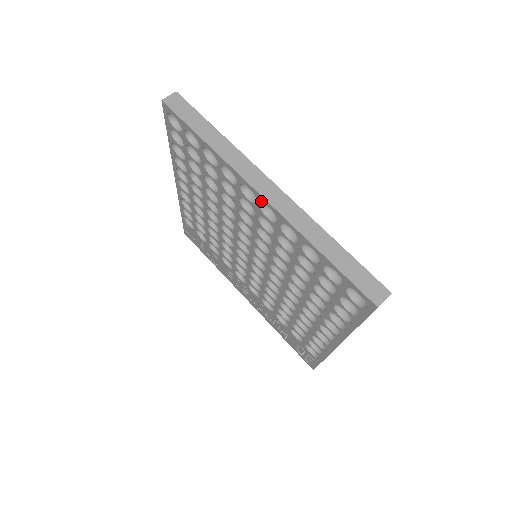
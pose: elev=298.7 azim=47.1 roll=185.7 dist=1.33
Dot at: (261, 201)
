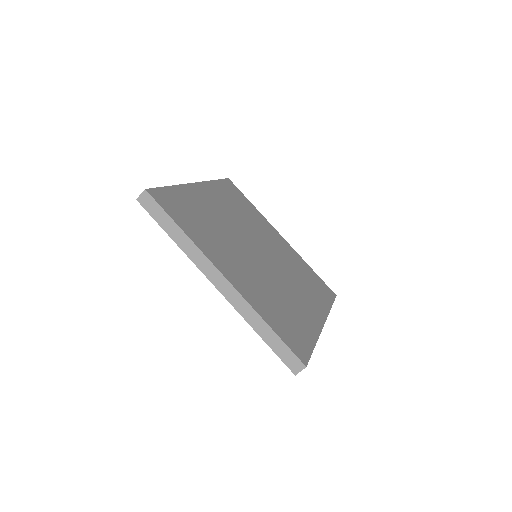
Dot at: occluded
